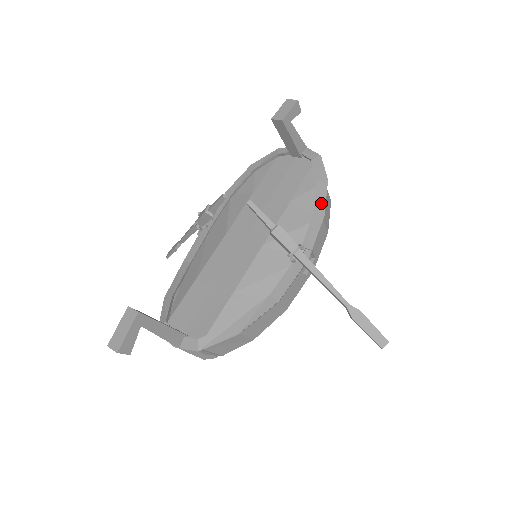
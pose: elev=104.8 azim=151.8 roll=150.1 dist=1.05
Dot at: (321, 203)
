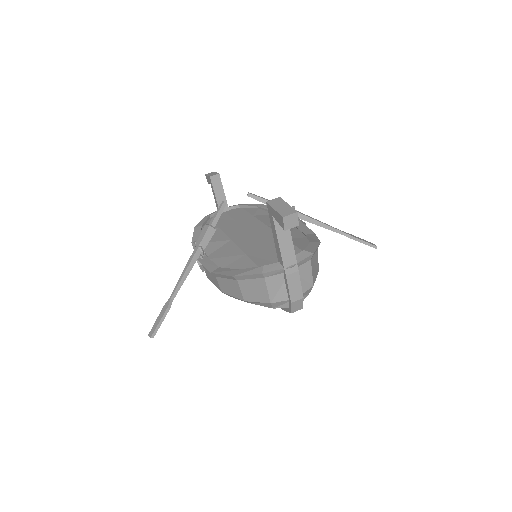
Dot at: occluded
